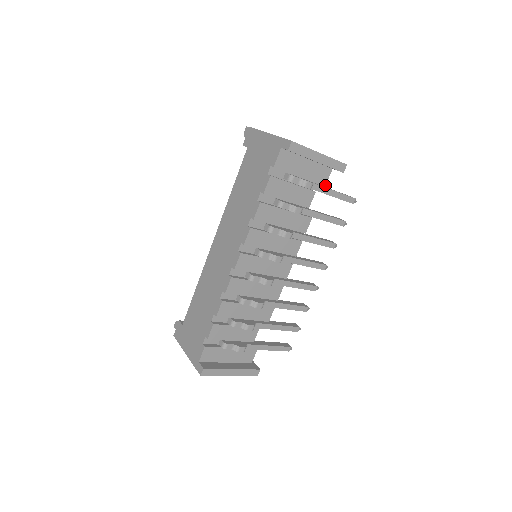
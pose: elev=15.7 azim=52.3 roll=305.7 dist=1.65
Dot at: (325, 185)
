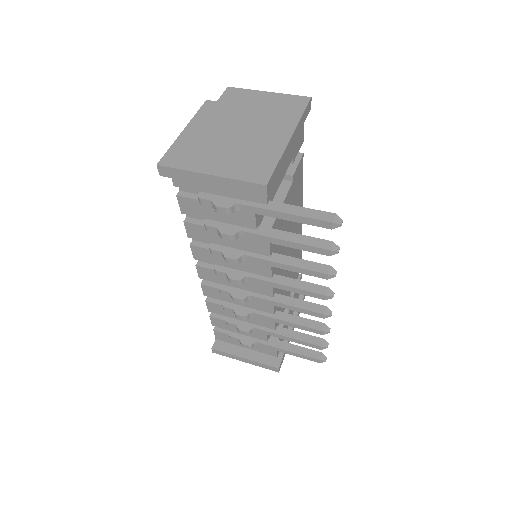
Dot at: (266, 203)
